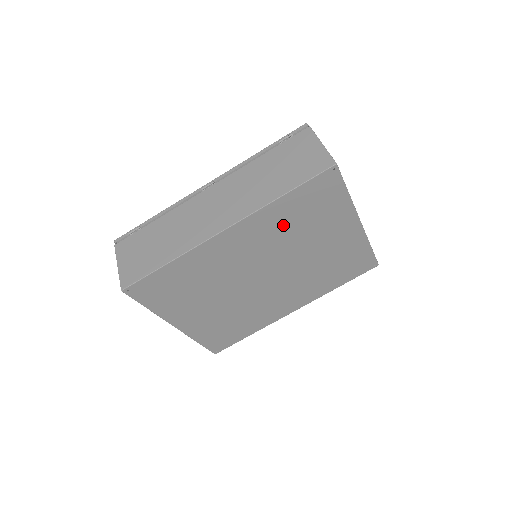
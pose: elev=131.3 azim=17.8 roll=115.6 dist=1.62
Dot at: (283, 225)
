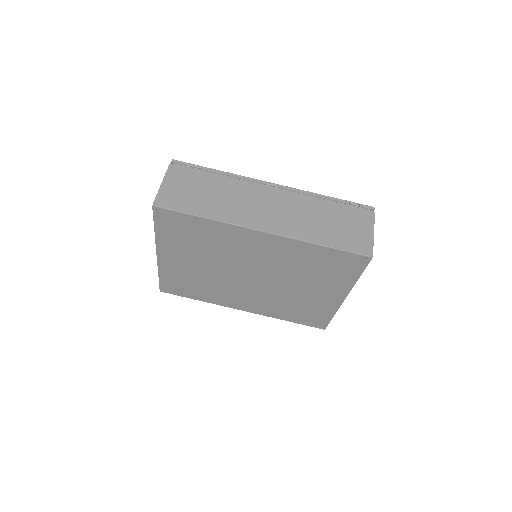
Dot at: (300, 260)
